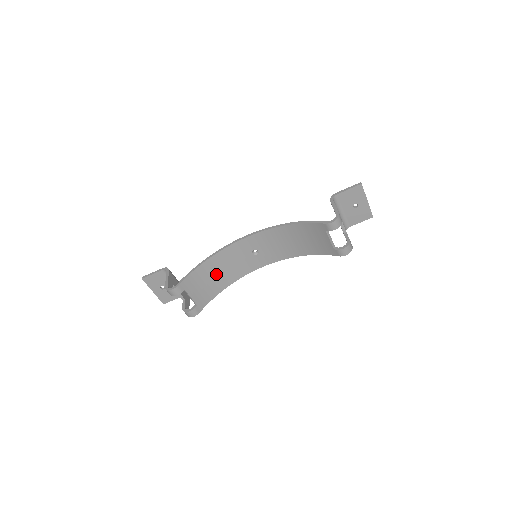
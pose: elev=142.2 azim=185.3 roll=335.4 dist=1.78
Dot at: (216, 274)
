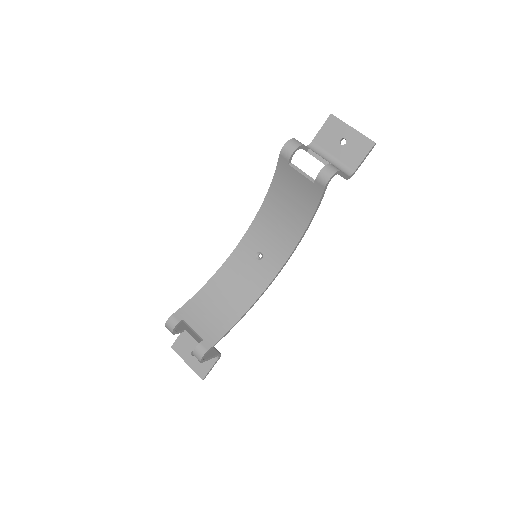
Dot at: (223, 299)
